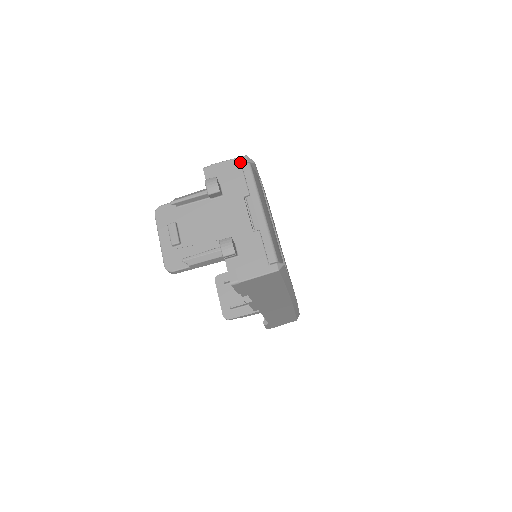
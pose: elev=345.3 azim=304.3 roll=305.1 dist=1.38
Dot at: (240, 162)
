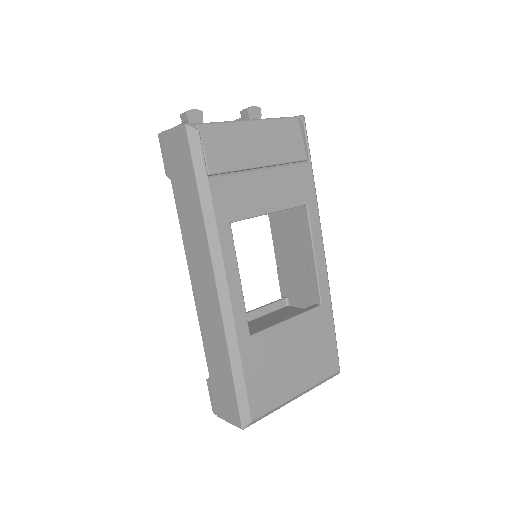
Dot at: occluded
